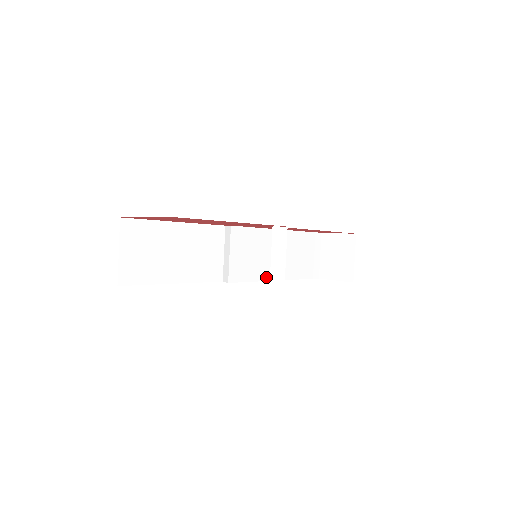
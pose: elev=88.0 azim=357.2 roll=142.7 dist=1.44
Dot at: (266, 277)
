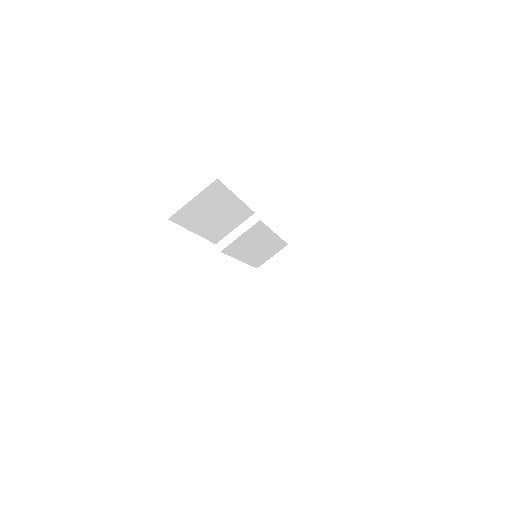
Dot at: (238, 256)
